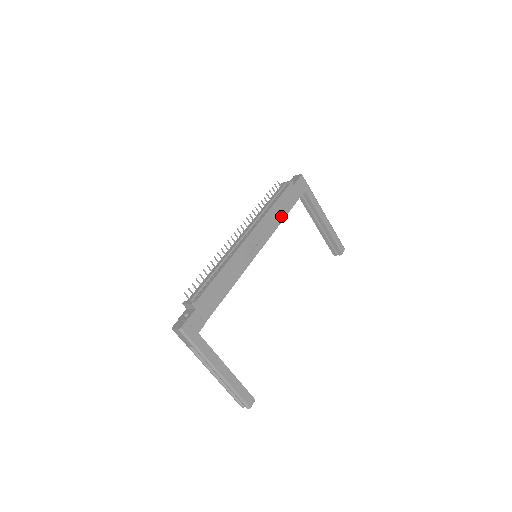
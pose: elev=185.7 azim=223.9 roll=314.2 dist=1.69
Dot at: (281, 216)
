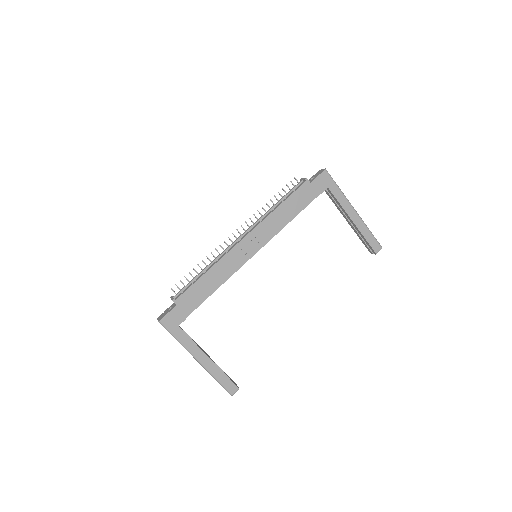
Dot at: (289, 216)
